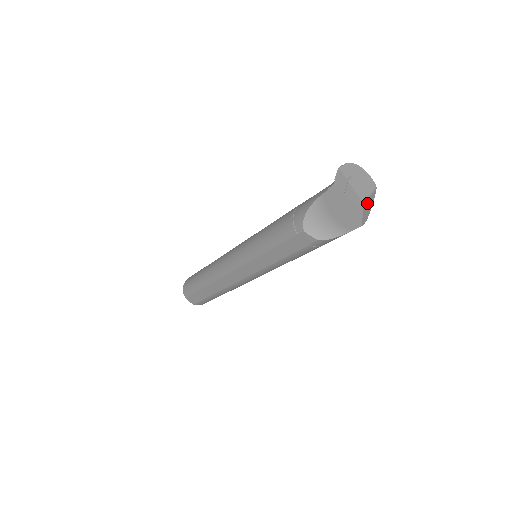
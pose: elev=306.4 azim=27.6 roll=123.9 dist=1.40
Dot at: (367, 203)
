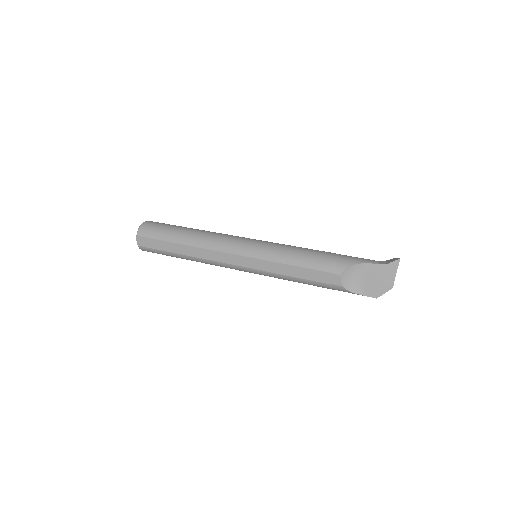
Dot at: occluded
